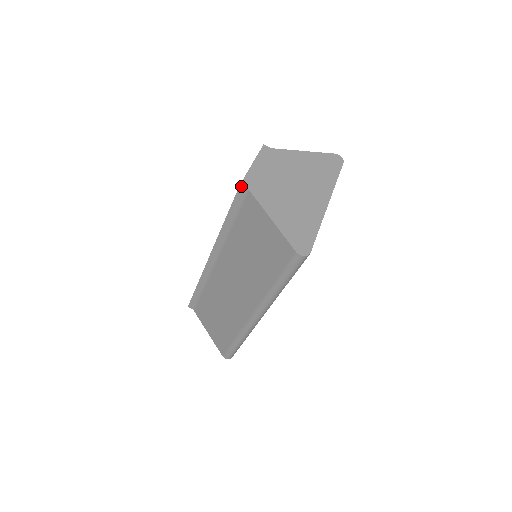
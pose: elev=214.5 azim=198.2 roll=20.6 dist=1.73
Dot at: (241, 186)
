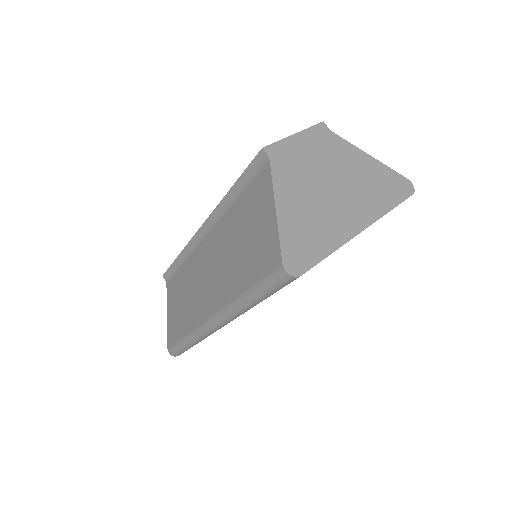
Dot at: (263, 150)
